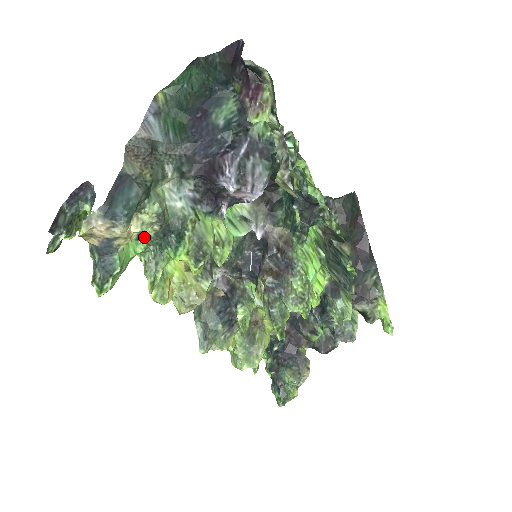
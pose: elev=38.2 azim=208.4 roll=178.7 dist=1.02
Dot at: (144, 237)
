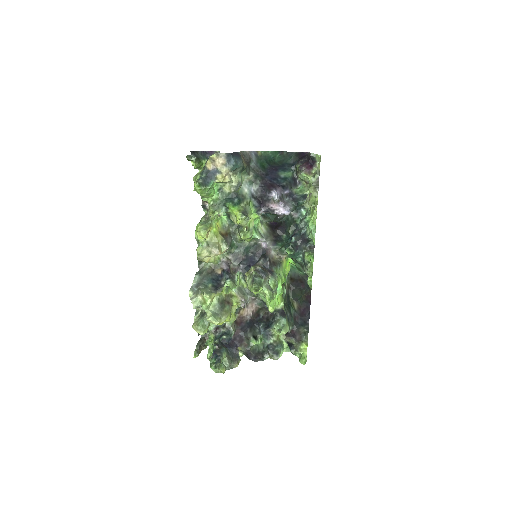
Dot at: (221, 192)
